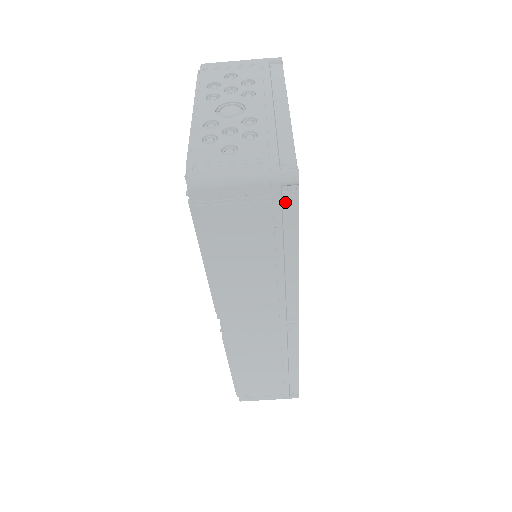
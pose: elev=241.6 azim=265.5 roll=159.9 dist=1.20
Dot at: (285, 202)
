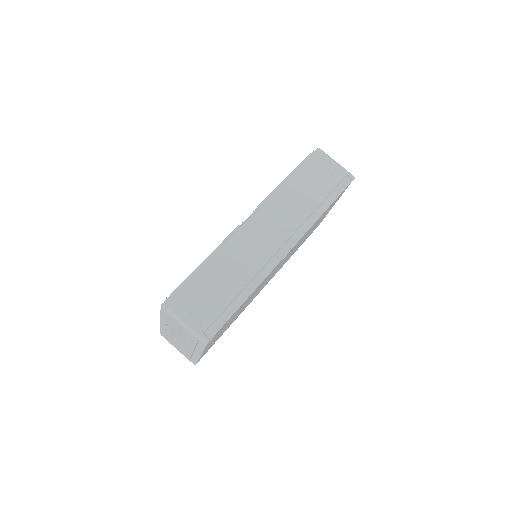
Dot at: (342, 183)
